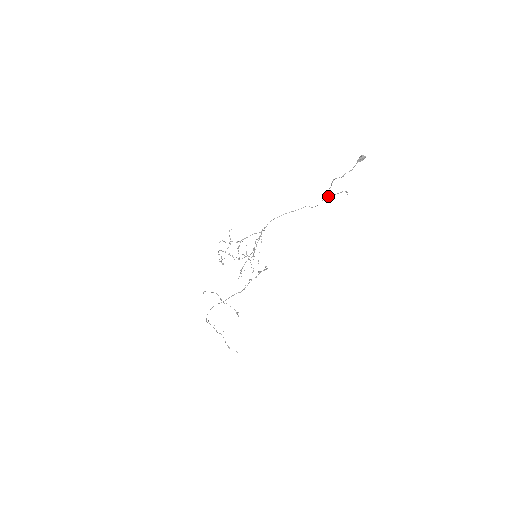
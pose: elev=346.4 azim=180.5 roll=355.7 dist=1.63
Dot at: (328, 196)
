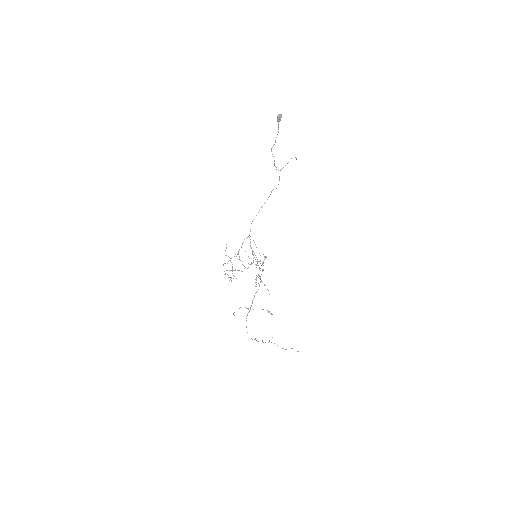
Dot at: (281, 169)
